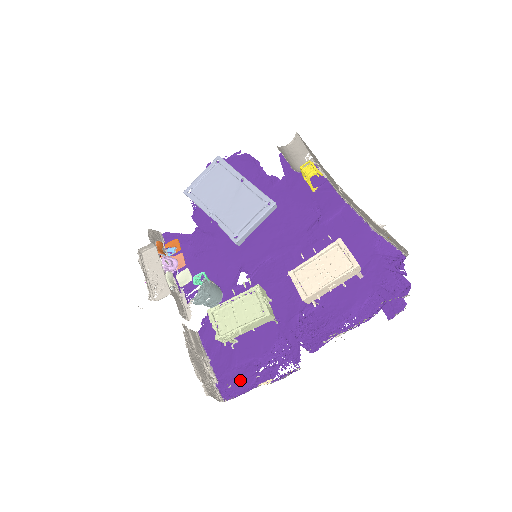
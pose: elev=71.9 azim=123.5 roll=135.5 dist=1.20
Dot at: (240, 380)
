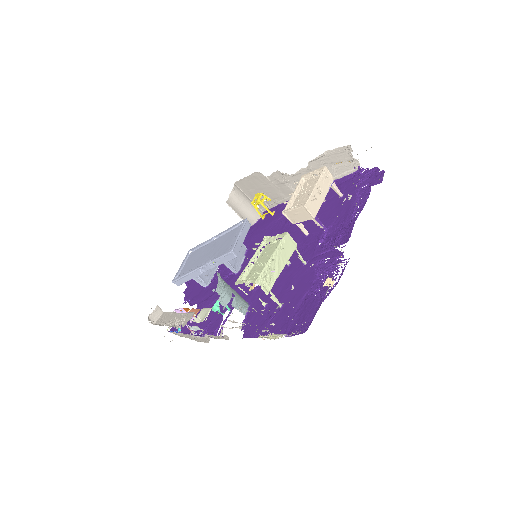
Dot at: (306, 312)
